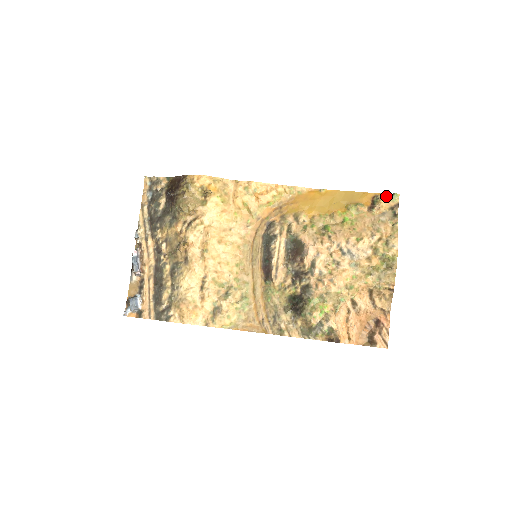
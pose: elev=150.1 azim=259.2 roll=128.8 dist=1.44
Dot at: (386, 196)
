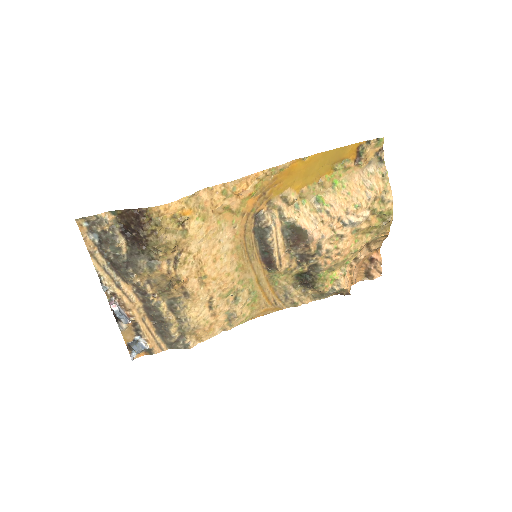
Dot at: (371, 143)
